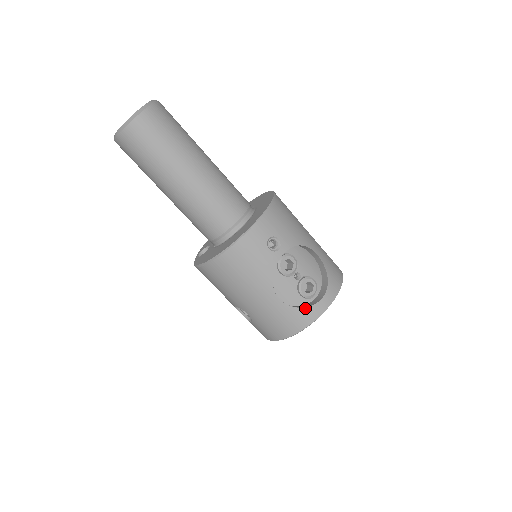
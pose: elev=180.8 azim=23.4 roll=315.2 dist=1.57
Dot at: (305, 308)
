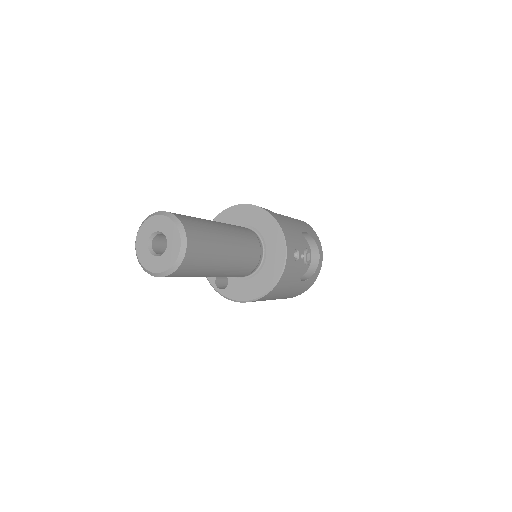
Dot at: (315, 272)
